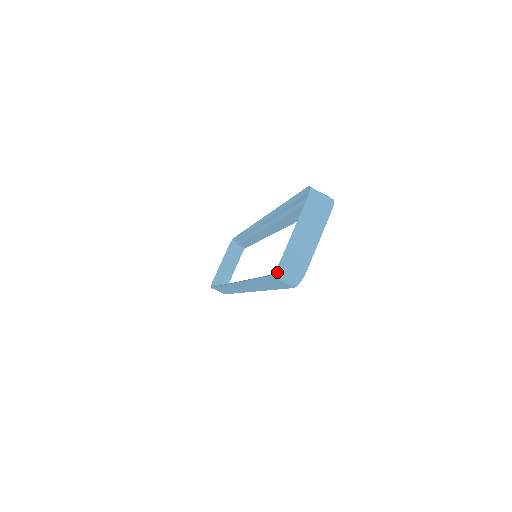
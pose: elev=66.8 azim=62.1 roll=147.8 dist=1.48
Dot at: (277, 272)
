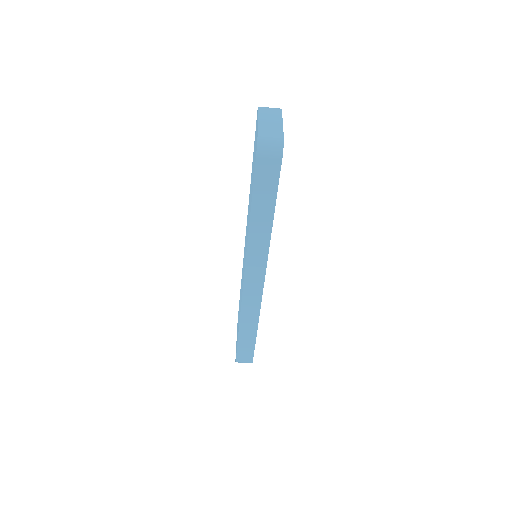
Dot at: (260, 145)
